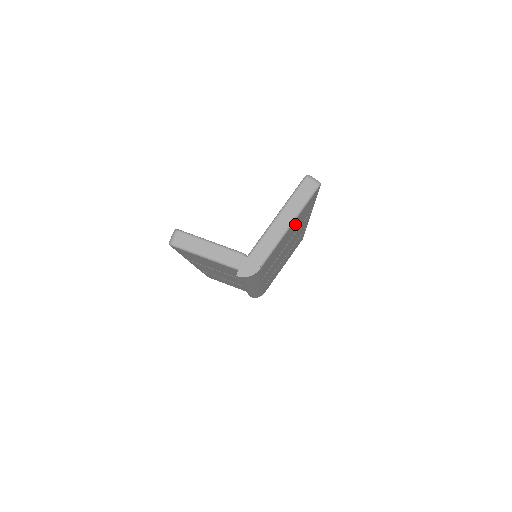
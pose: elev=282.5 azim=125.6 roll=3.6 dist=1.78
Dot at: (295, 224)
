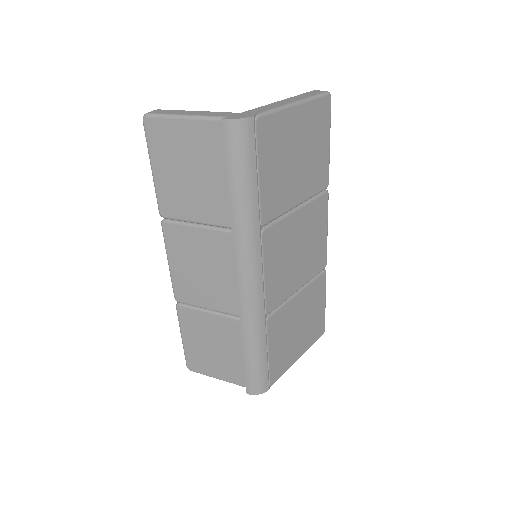
Dot at: (303, 134)
